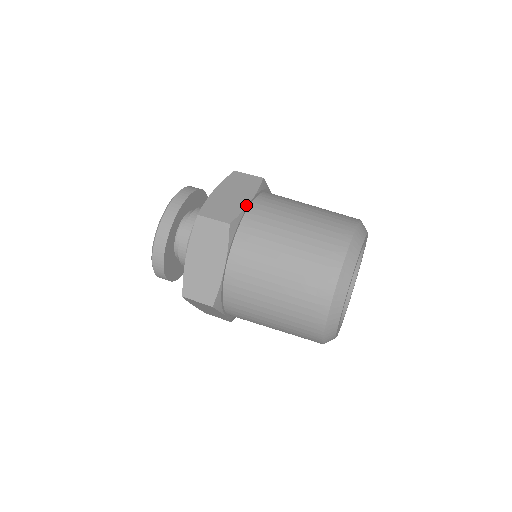
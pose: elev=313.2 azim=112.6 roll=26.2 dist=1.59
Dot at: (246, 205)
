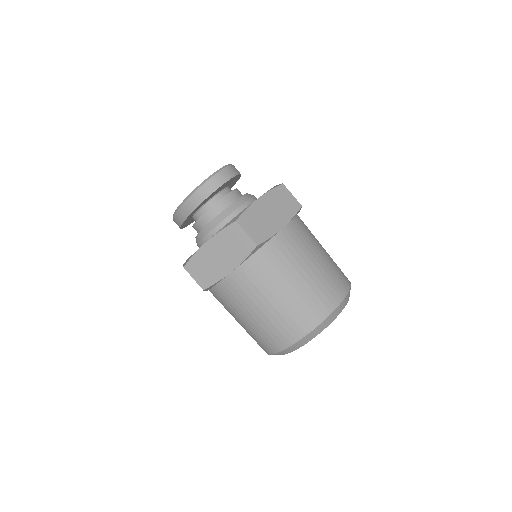
Dot at: (224, 276)
